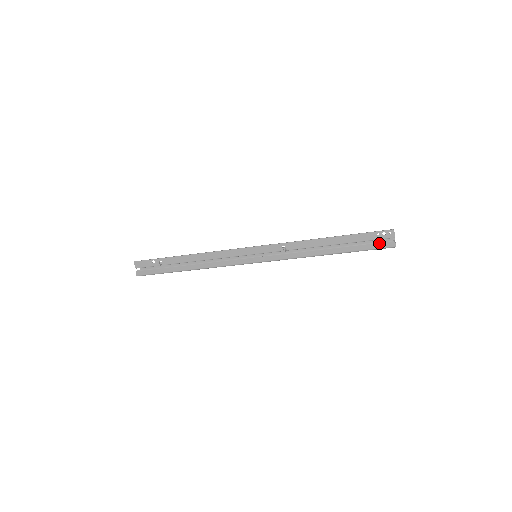
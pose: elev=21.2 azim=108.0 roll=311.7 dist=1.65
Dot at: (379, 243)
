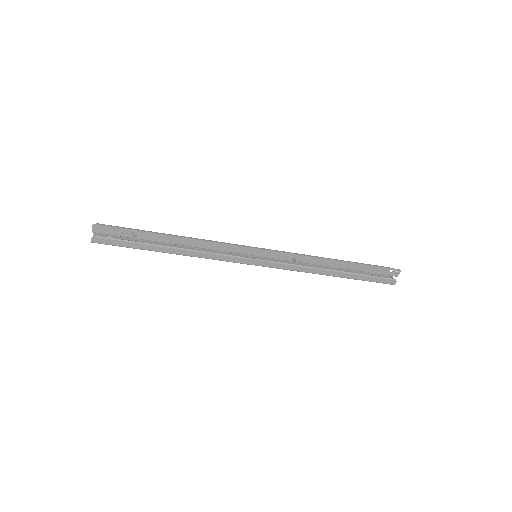
Dot at: (384, 278)
